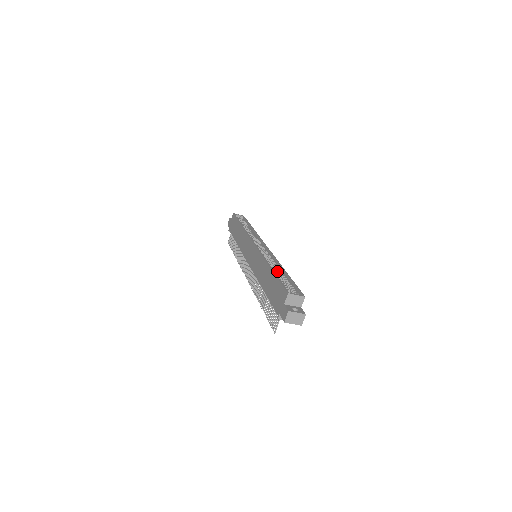
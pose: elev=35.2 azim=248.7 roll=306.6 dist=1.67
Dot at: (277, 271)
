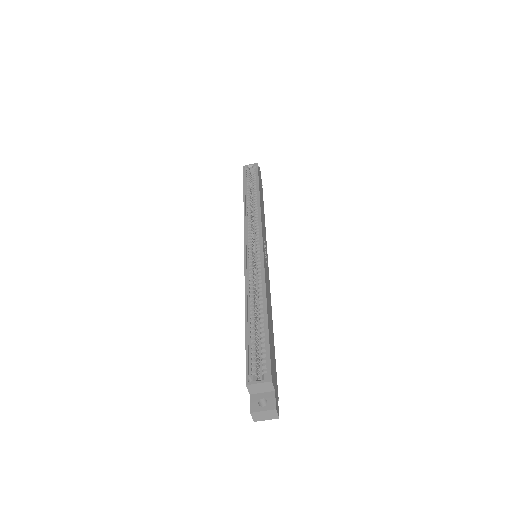
Dot at: (259, 307)
